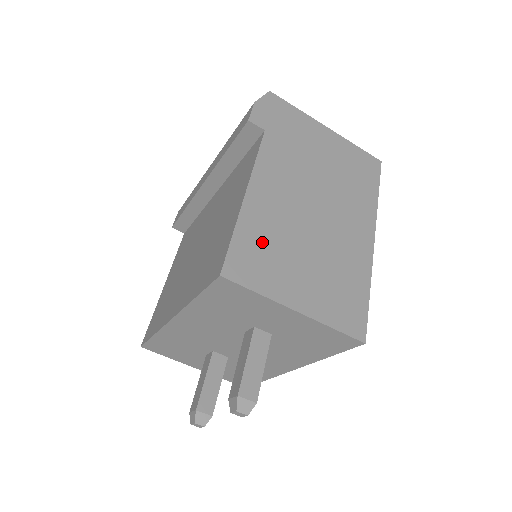
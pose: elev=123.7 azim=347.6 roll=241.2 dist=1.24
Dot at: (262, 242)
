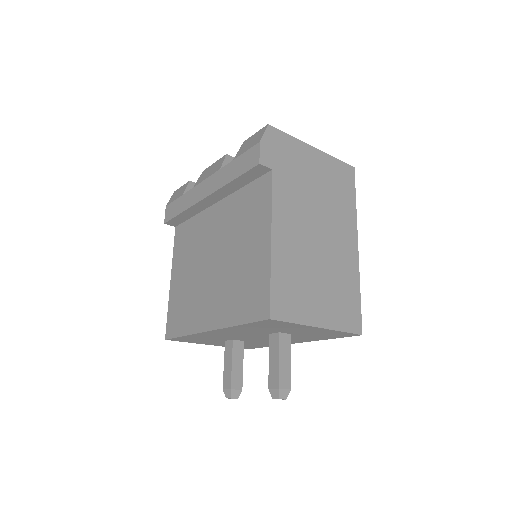
Dot at: (290, 279)
